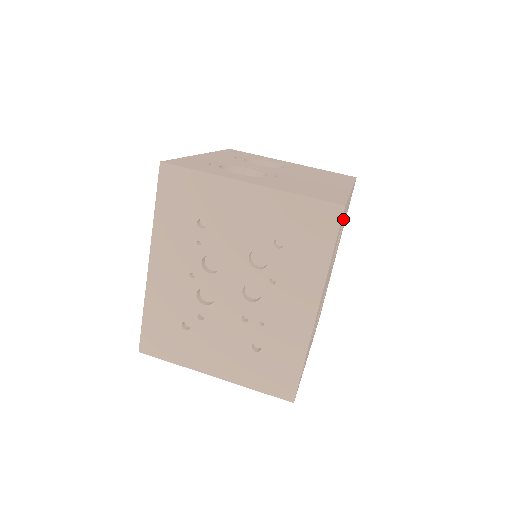
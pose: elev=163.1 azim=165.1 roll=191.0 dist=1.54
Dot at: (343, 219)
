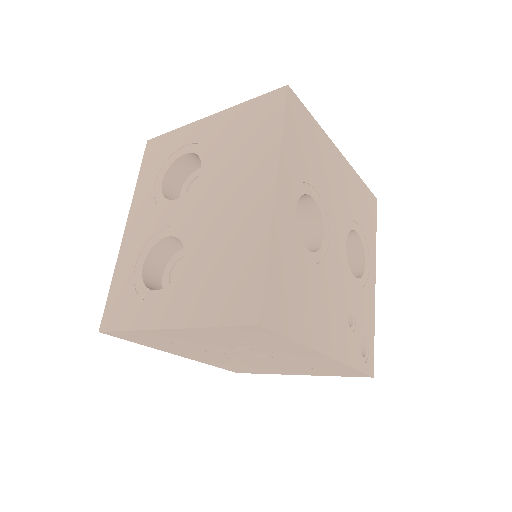
Dot at: (290, 243)
